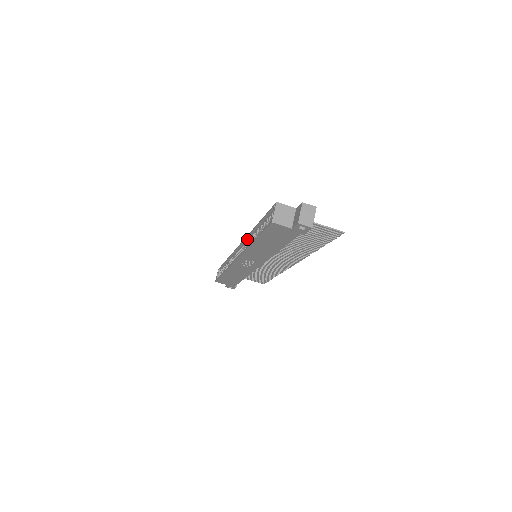
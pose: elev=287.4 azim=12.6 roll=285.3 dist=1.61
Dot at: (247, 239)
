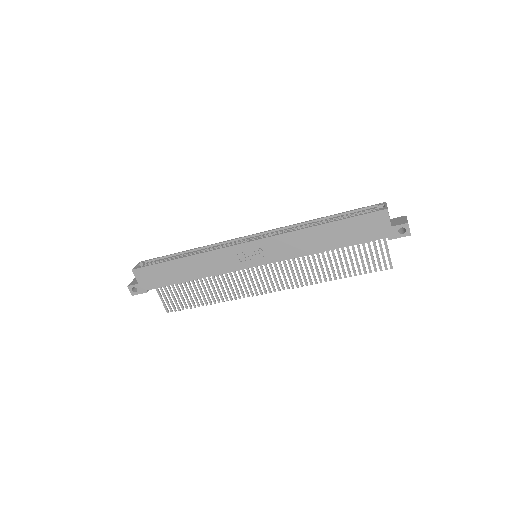
Dot at: (278, 230)
